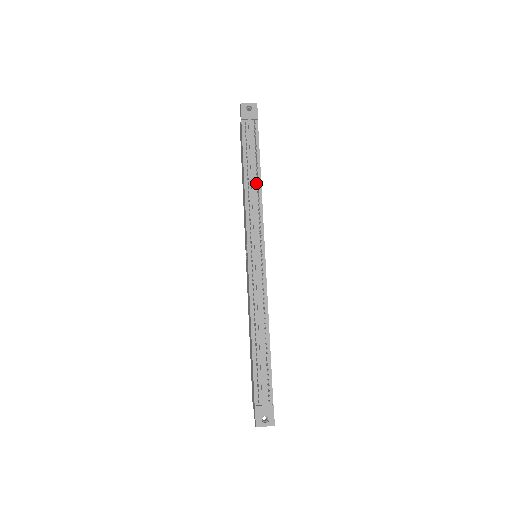
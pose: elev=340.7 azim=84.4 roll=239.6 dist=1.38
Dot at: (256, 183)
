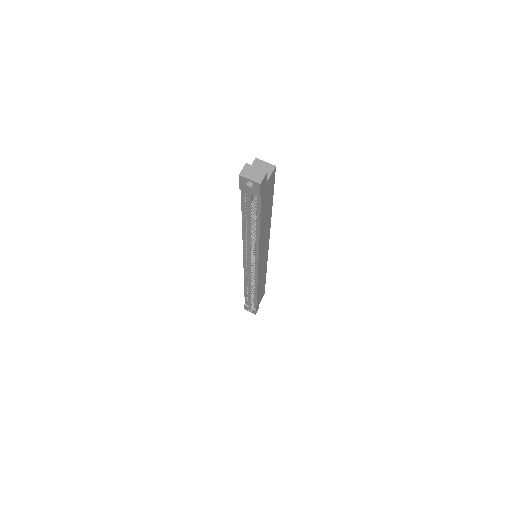
Dot at: (254, 234)
